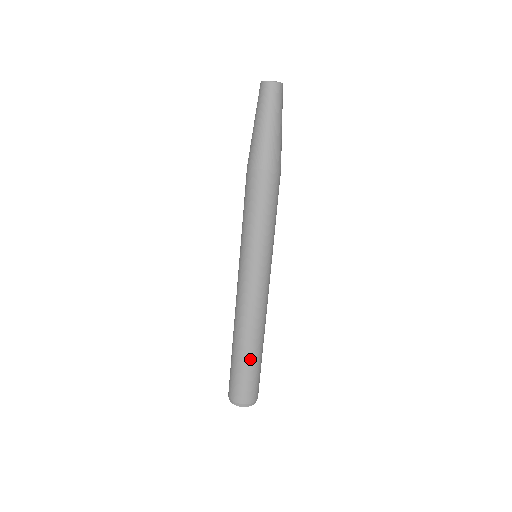
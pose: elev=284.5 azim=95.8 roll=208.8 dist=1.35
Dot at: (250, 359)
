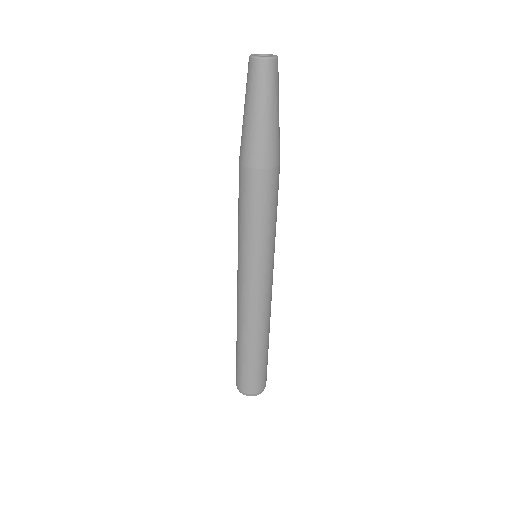
Dot at: (257, 356)
